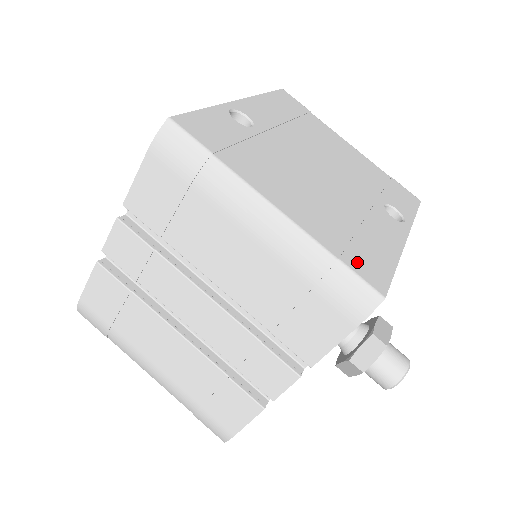
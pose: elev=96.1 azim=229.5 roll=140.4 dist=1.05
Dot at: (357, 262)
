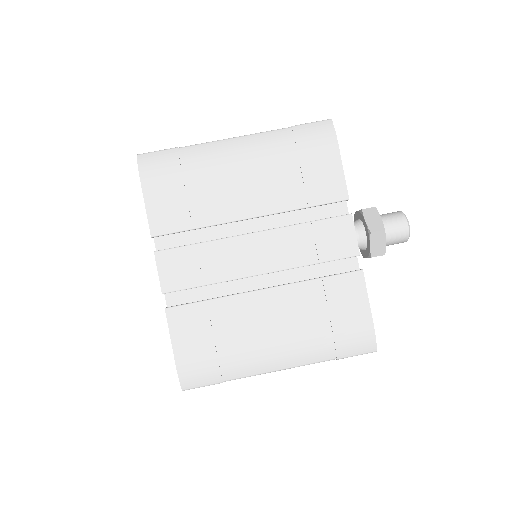
Dot at: occluded
